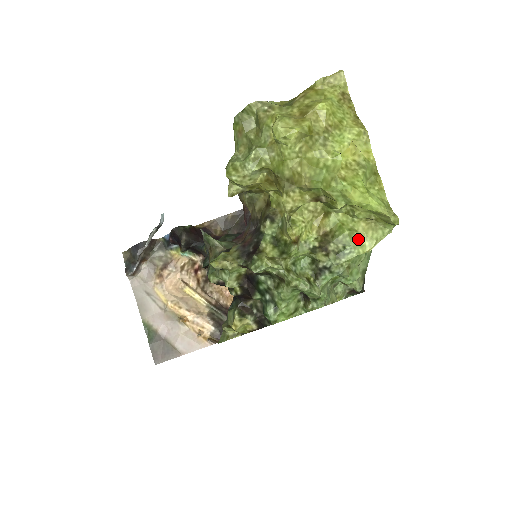
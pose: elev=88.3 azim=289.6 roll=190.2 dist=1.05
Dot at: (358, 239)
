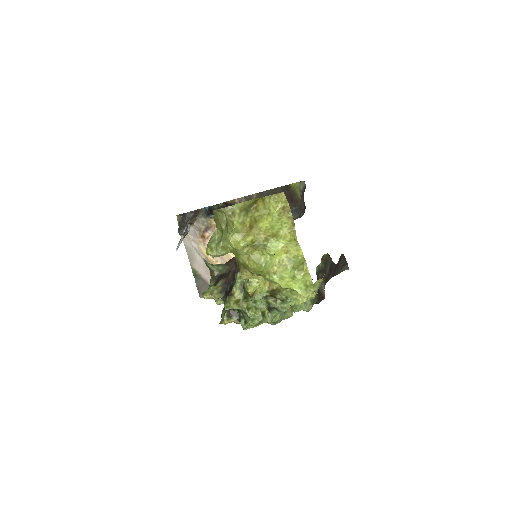
Dot at: (295, 295)
